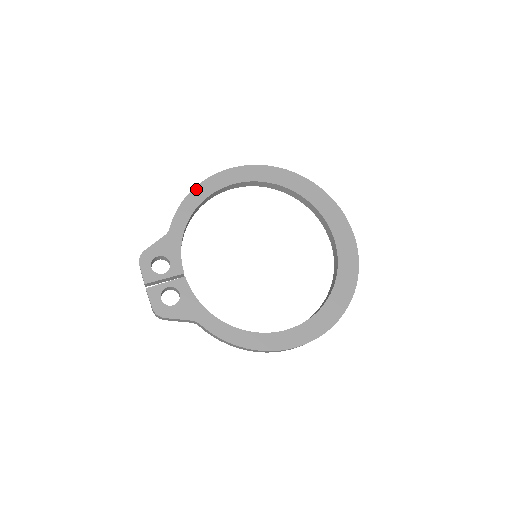
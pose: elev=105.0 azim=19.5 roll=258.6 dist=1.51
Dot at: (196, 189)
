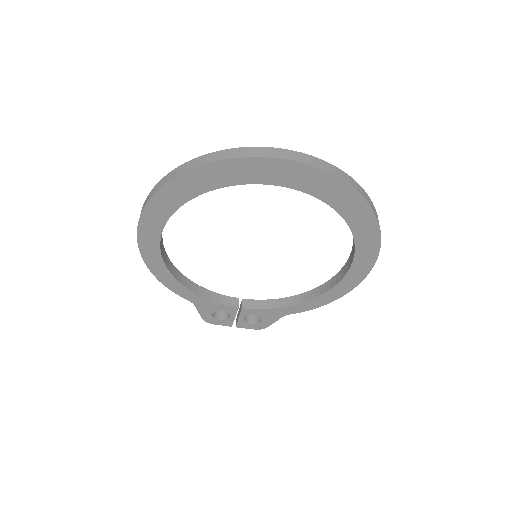
Dot at: (154, 273)
